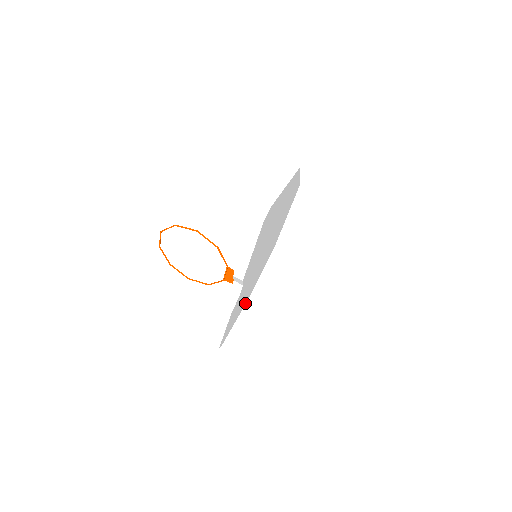
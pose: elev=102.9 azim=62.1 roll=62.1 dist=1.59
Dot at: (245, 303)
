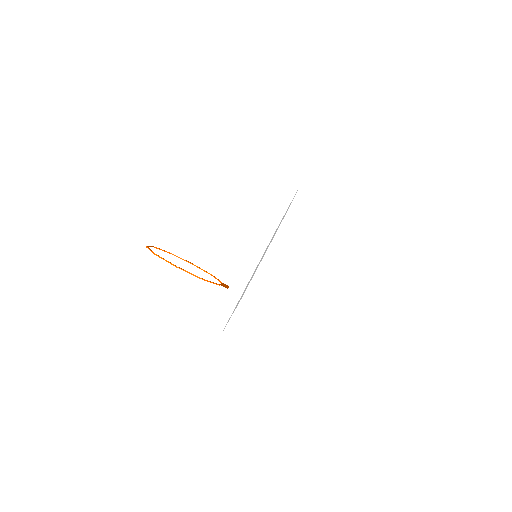
Dot at: occluded
